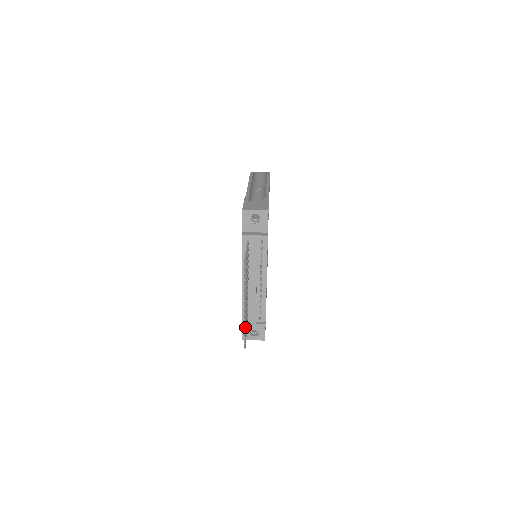
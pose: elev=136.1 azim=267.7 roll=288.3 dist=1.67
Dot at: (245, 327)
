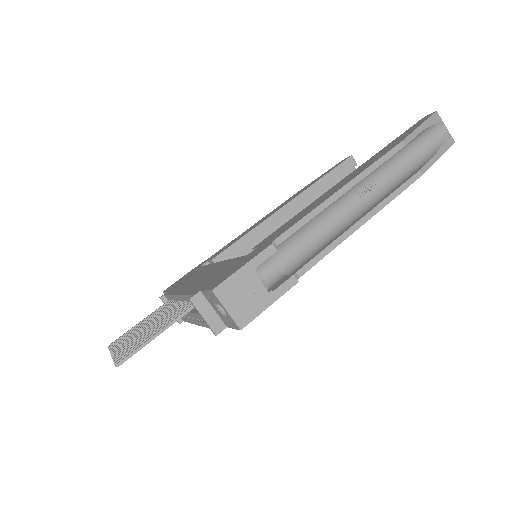
Dot at: (116, 346)
